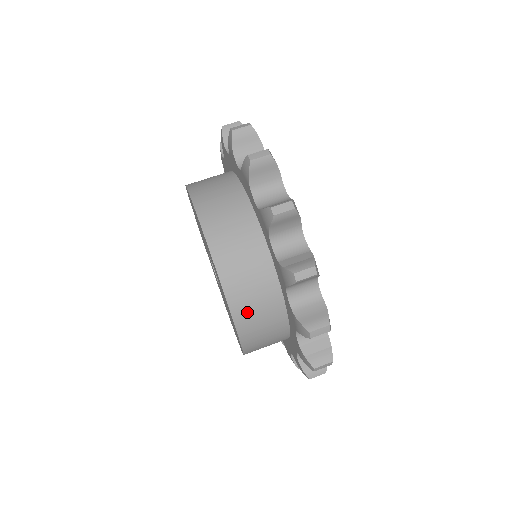
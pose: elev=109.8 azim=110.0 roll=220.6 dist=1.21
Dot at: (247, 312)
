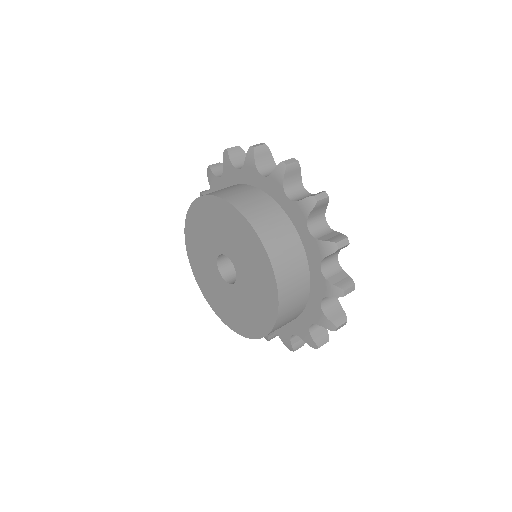
Dot at: (286, 313)
